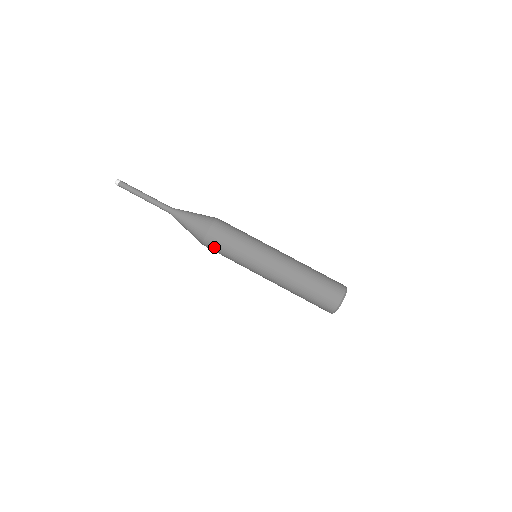
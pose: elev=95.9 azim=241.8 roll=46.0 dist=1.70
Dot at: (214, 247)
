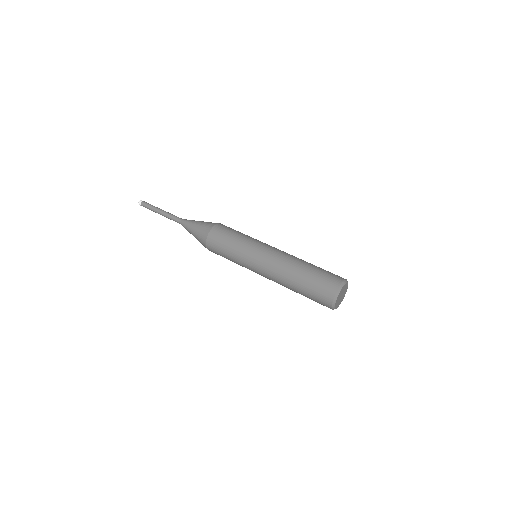
Dot at: (215, 252)
